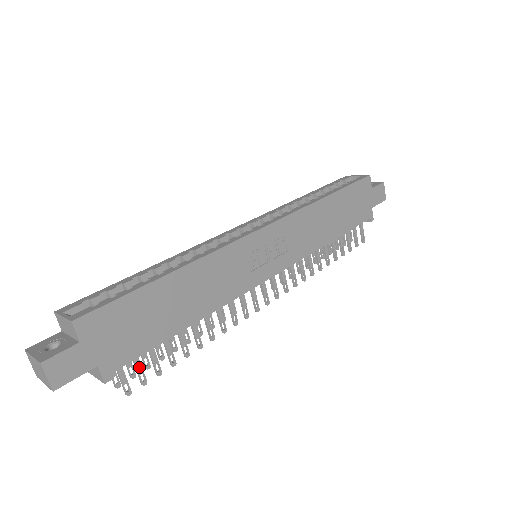
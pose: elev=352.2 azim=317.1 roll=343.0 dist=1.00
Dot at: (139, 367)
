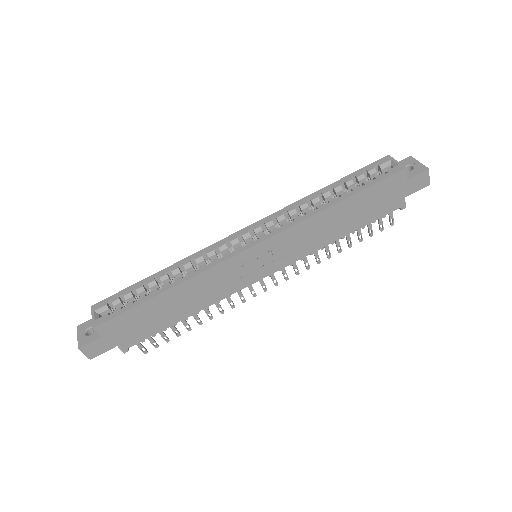
Dot at: (151, 340)
